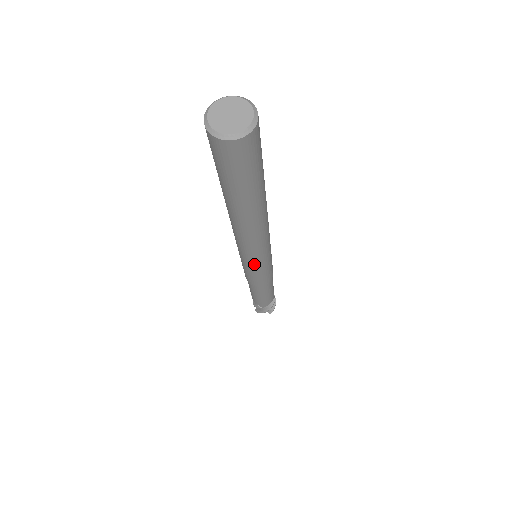
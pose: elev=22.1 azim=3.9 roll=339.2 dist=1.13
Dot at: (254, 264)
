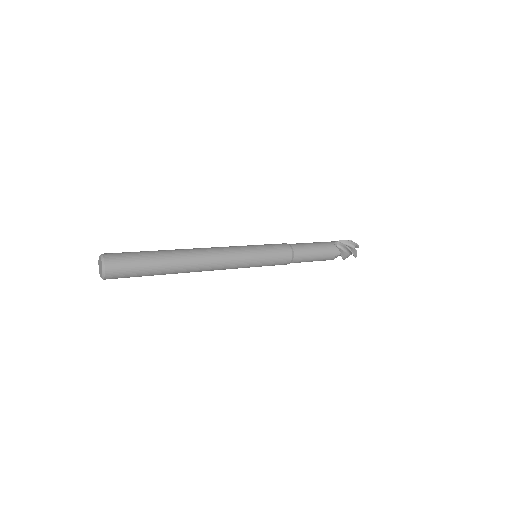
Dot at: occluded
